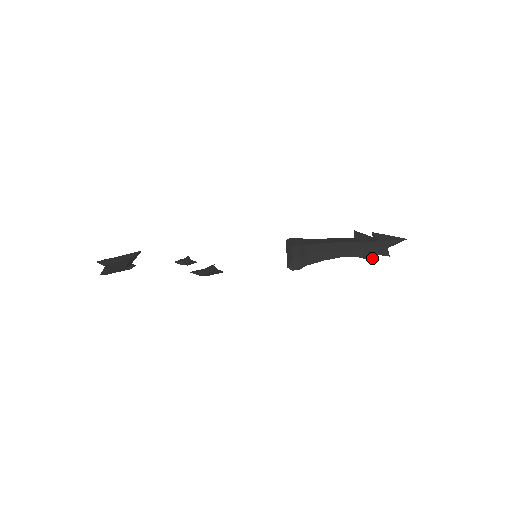
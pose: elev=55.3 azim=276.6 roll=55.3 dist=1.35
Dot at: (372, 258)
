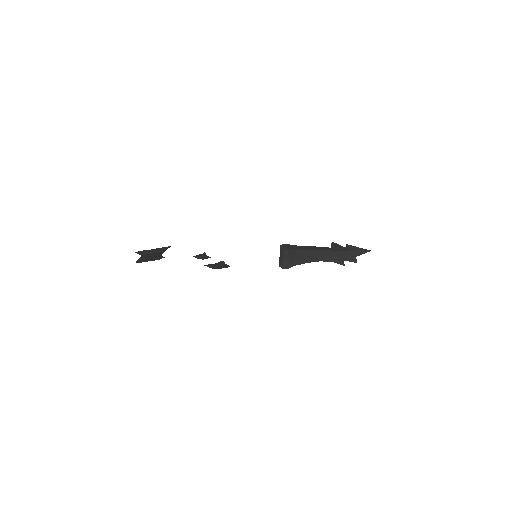
Dot at: (343, 263)
